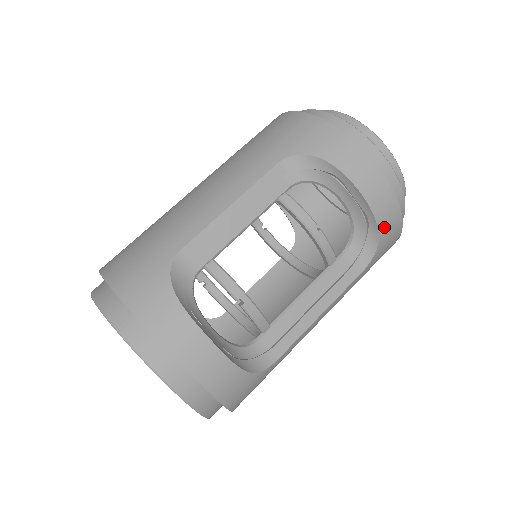
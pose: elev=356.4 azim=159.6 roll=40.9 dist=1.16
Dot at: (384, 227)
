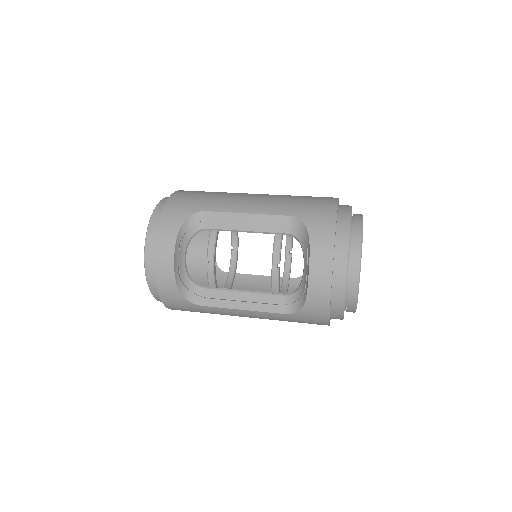
Dot at: (312, 301)
